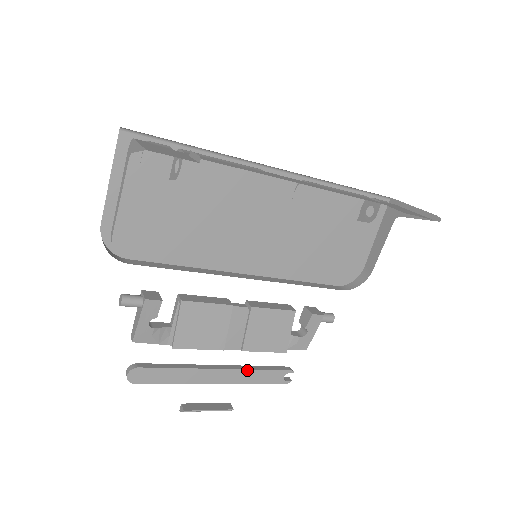
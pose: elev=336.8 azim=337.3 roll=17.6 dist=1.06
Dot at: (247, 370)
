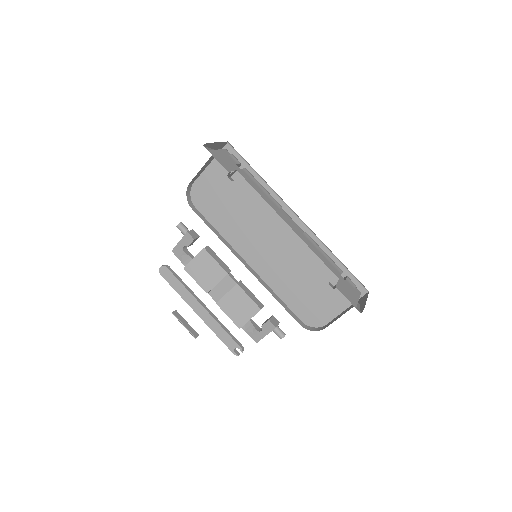
Dot at: (217, 322)
